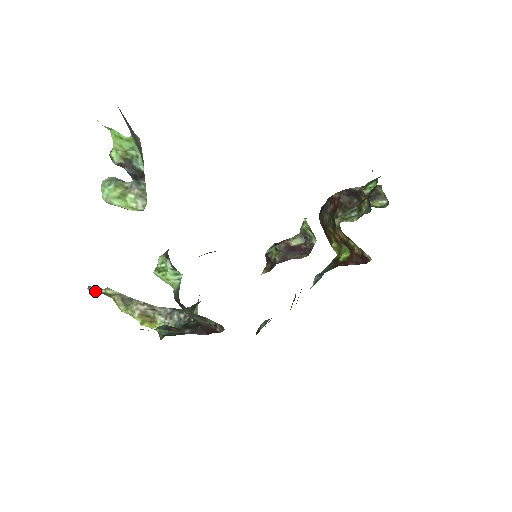
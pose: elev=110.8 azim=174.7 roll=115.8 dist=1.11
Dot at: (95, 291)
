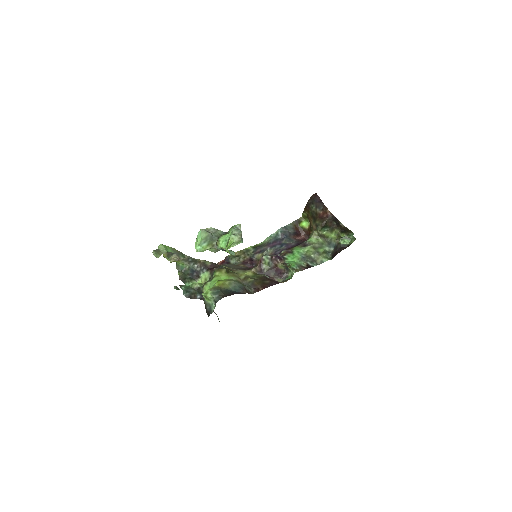
Dot at: occluded
